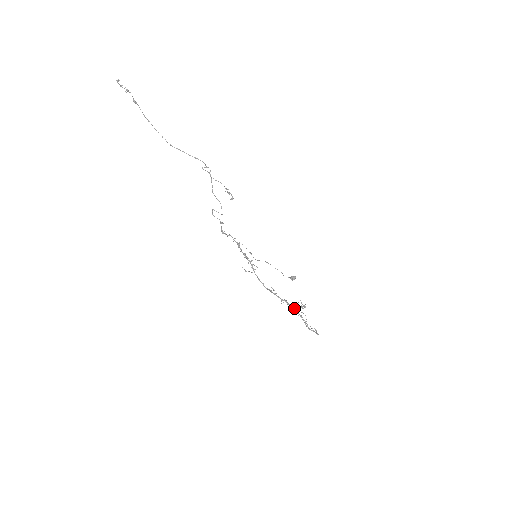
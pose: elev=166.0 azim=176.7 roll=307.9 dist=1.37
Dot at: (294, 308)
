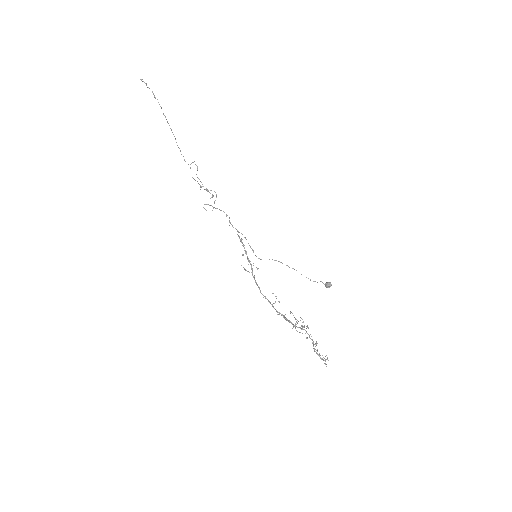
Dot at: occluded
